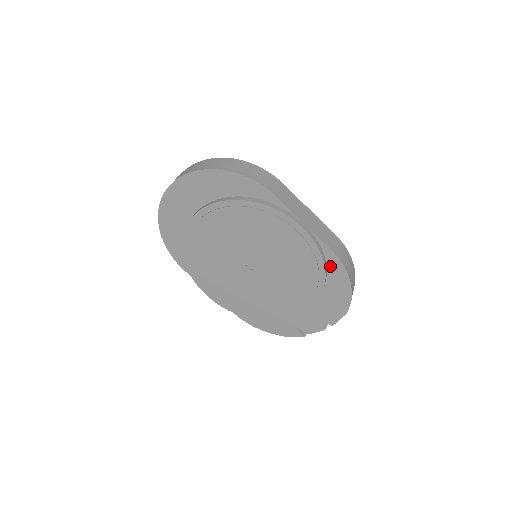
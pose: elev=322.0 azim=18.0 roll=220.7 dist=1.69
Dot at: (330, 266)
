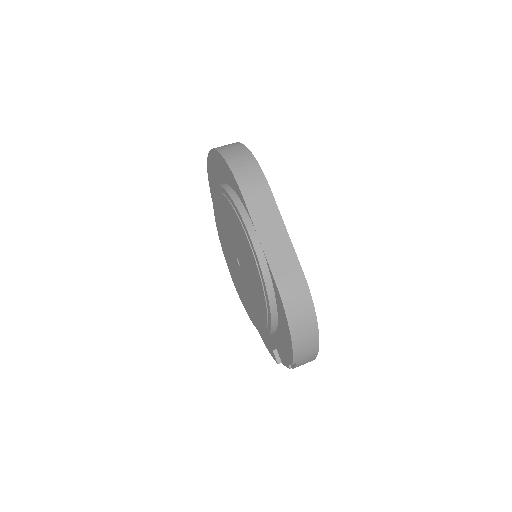
Dot at: (277, 299)
